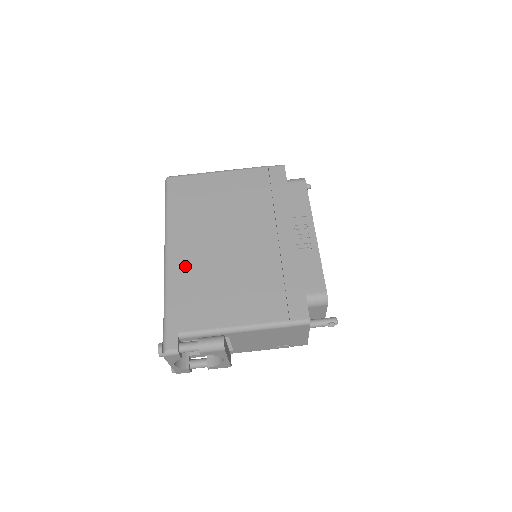
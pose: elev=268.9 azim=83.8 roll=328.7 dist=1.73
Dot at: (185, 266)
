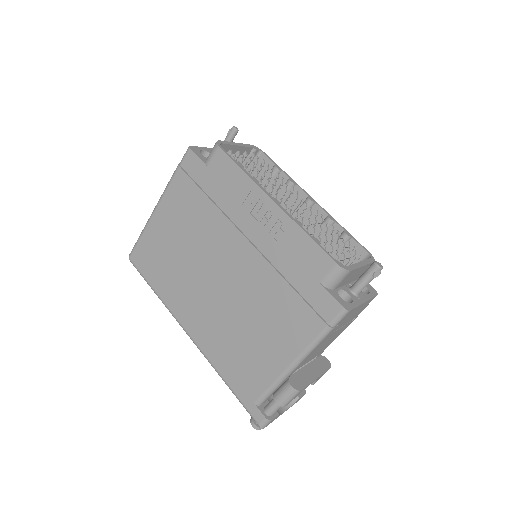
Dot at: (208, 336)
